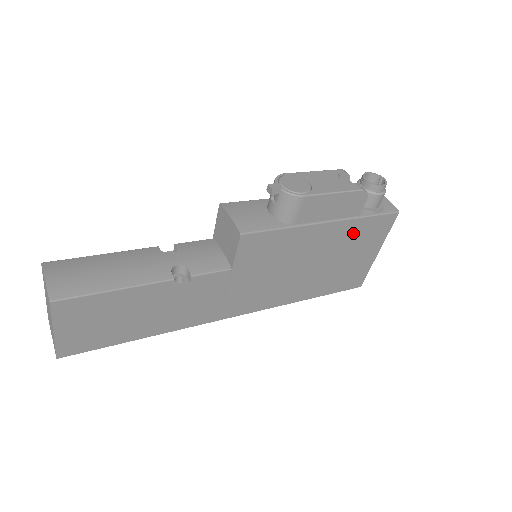
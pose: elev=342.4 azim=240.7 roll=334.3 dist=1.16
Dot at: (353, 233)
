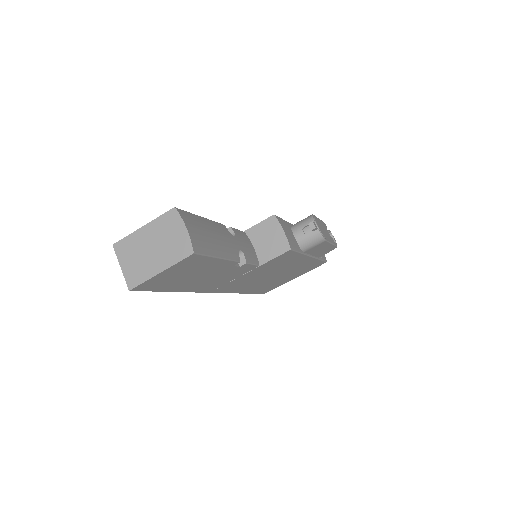
Dot at: (306, 265)
